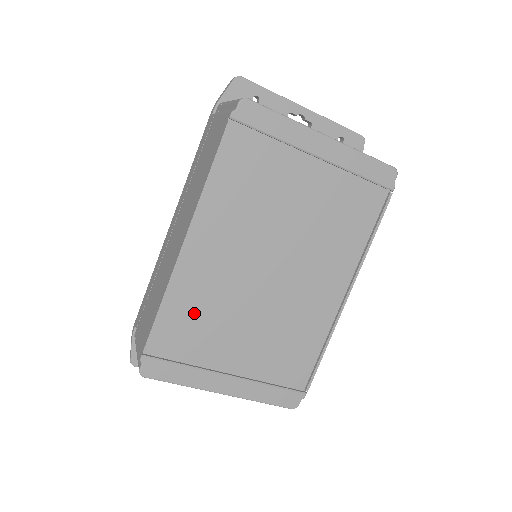
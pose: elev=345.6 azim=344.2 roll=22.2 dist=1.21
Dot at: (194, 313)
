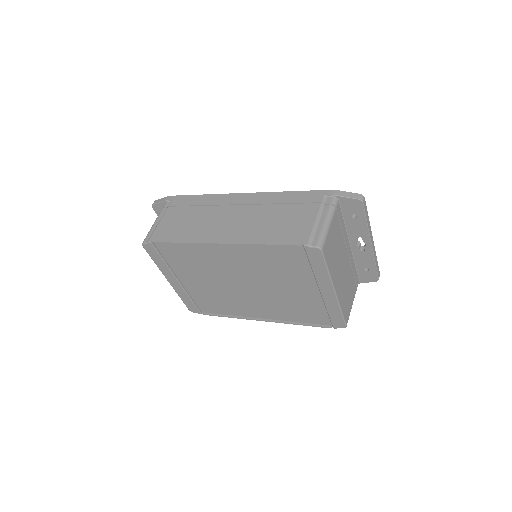
Dot at: (192, 257)
